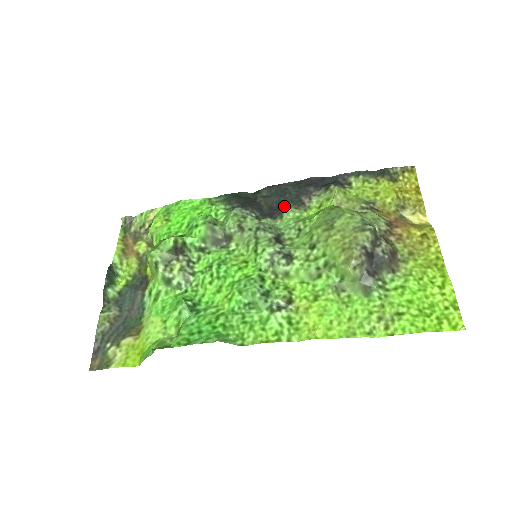
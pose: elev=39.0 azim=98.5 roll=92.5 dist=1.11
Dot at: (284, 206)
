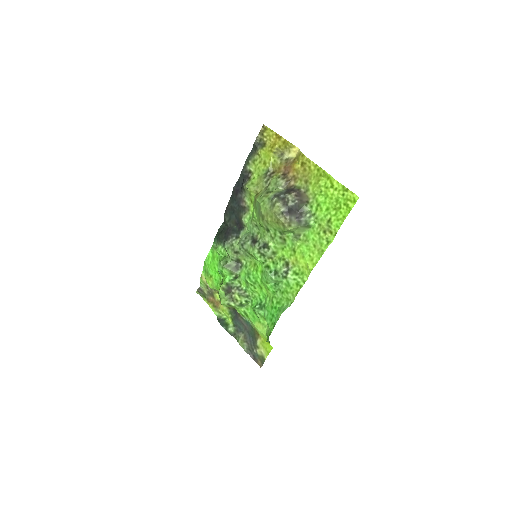
Dot at: (239, 218)
